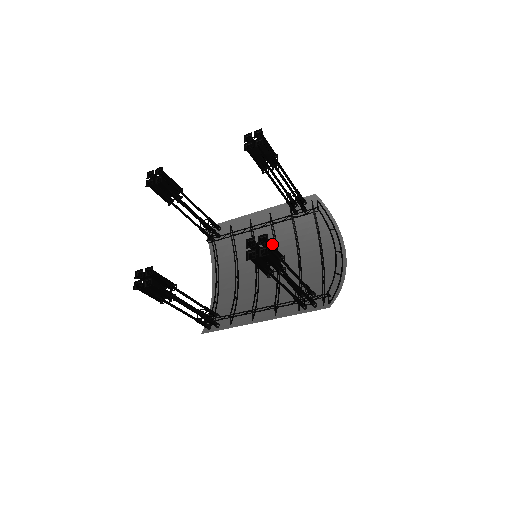
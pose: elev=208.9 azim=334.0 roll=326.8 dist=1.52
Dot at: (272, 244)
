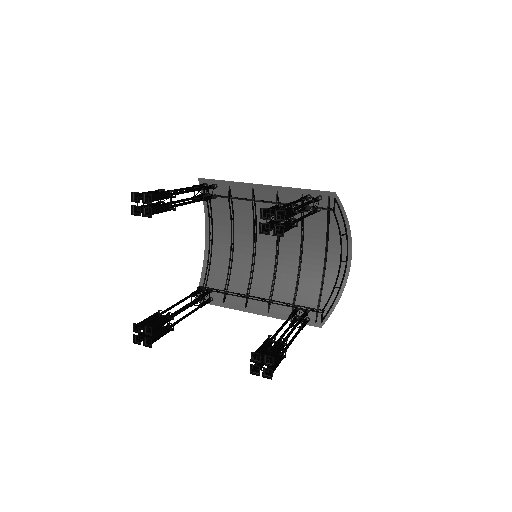
Dot at: occluded
